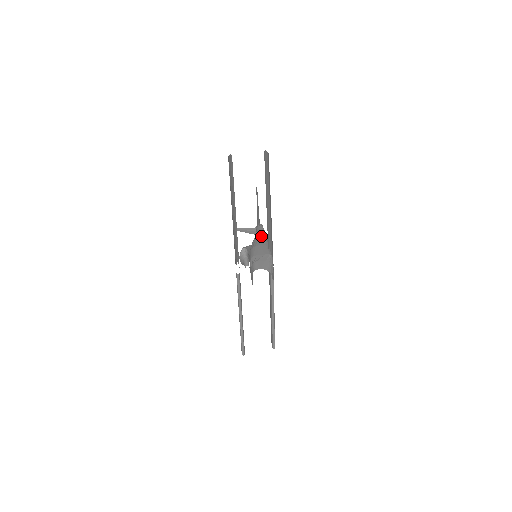
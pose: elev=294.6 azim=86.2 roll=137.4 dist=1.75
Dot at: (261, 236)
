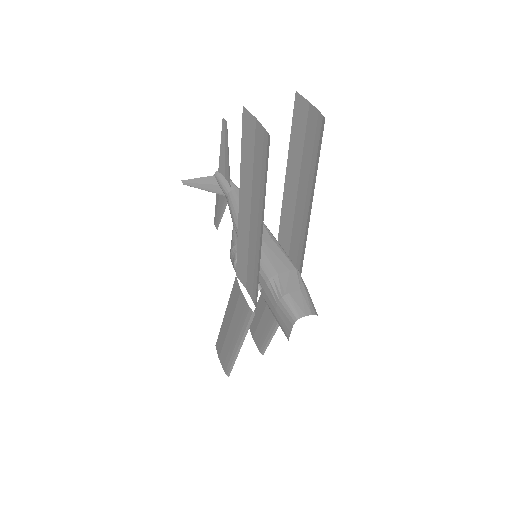
Dot at: occluded
